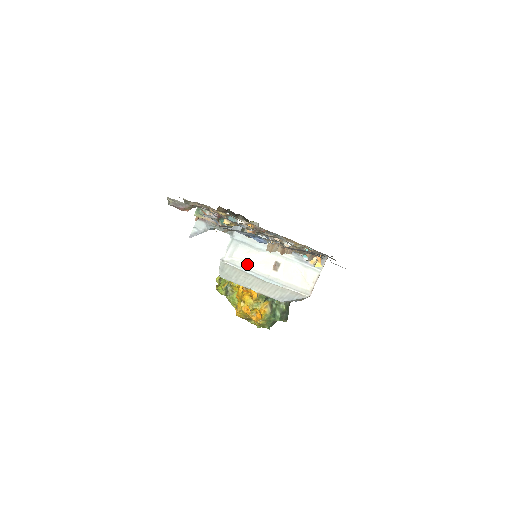
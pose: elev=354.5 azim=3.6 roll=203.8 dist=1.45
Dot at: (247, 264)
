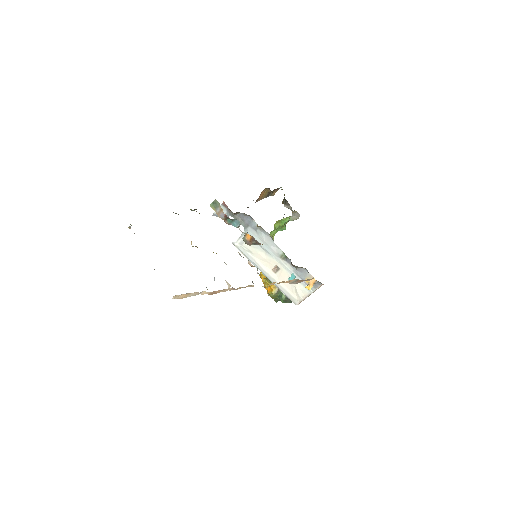
Dot at: (253, 256)
